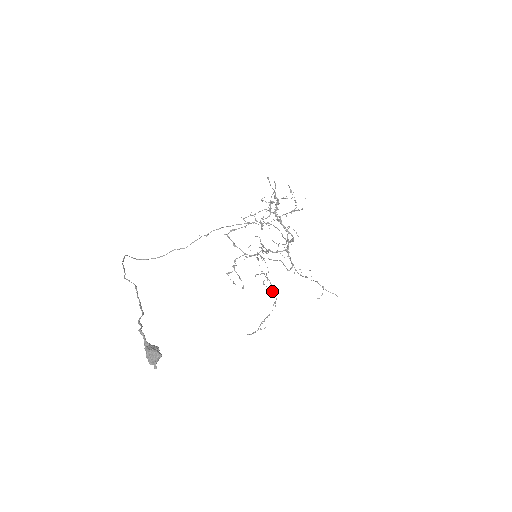
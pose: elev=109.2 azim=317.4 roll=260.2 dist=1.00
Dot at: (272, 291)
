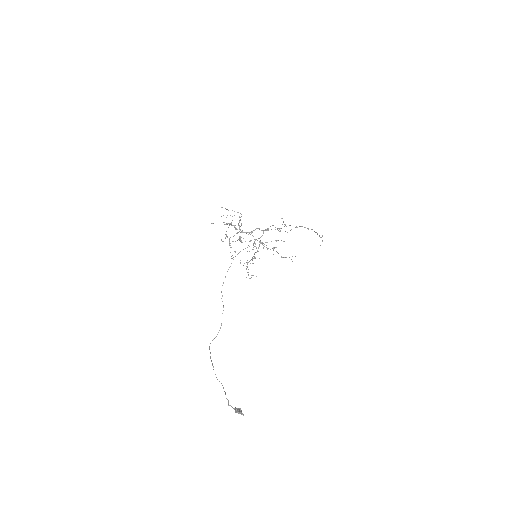
Dot at: occluded
